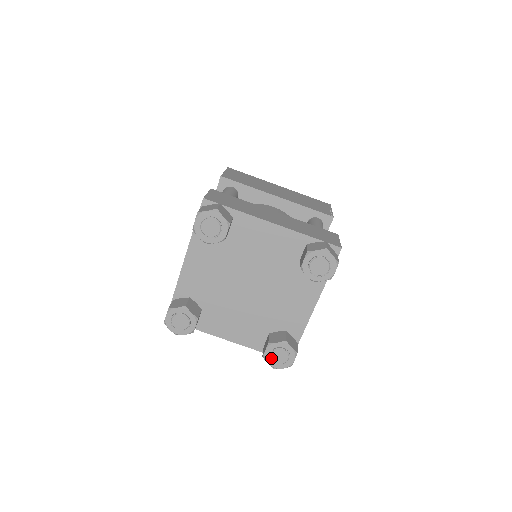
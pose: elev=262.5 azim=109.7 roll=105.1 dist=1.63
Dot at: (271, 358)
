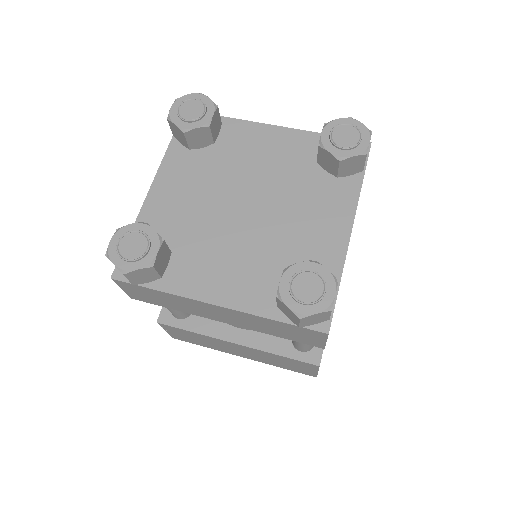
Dot at: (292, 292)
